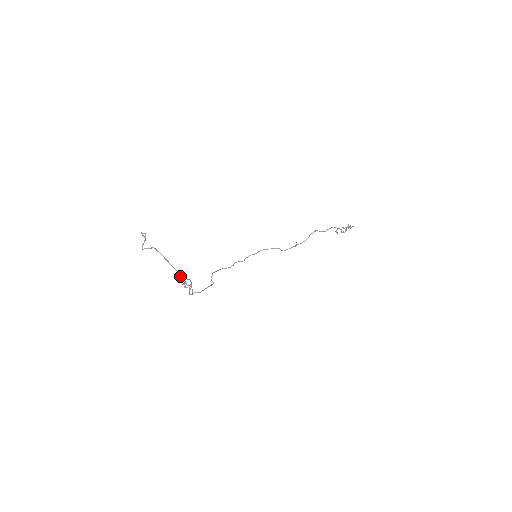
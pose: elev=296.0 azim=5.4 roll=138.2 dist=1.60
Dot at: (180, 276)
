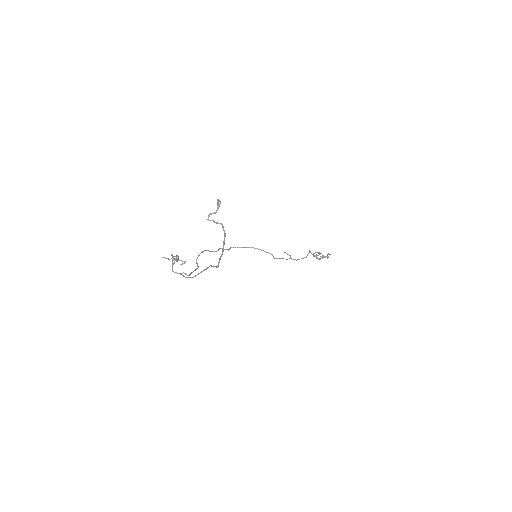
Dot at: (218, 265)
